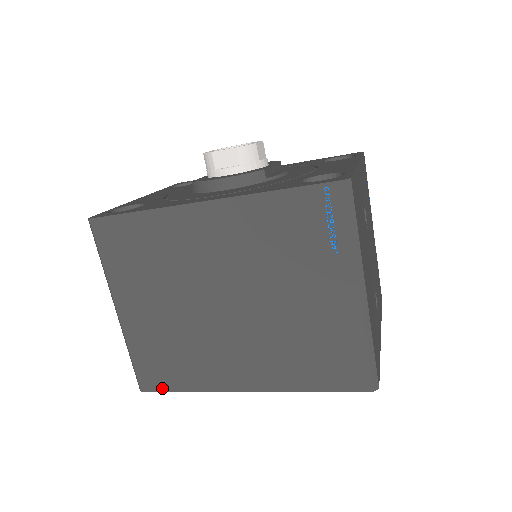
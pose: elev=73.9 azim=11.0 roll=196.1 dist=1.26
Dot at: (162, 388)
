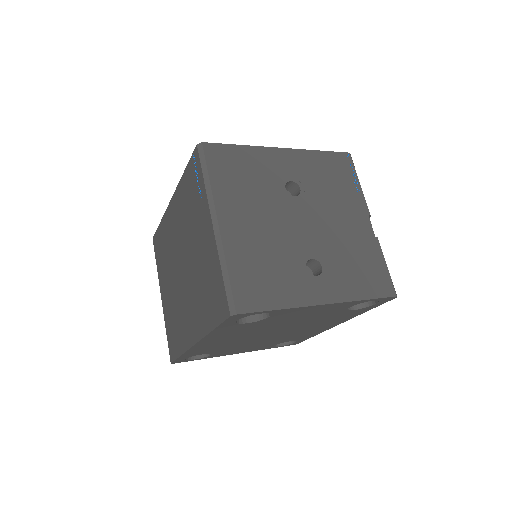
Dot at: (175, 356)
